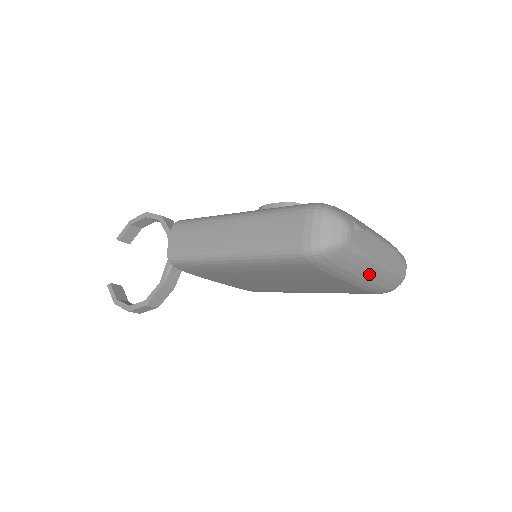
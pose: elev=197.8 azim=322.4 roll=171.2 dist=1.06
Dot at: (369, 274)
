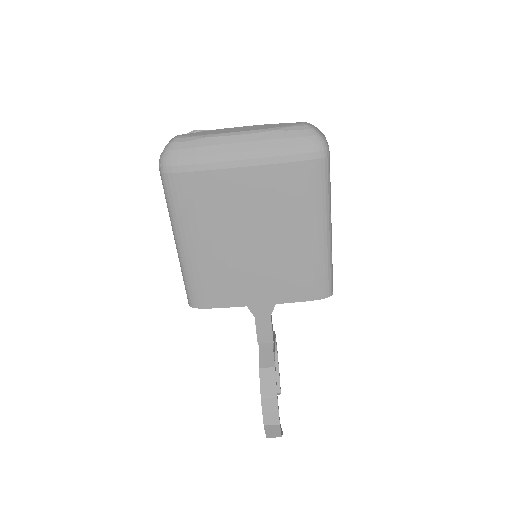
Dot at: (240, 145)
